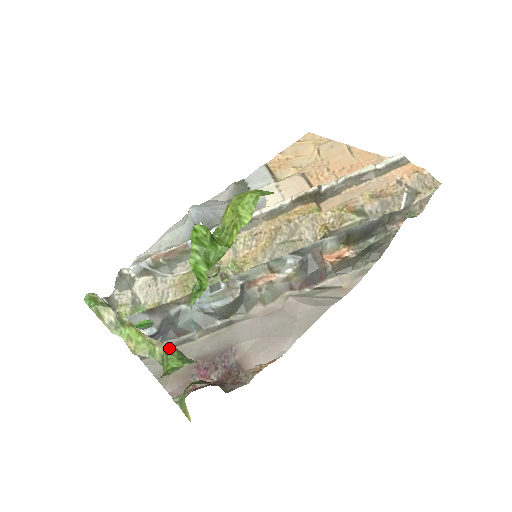
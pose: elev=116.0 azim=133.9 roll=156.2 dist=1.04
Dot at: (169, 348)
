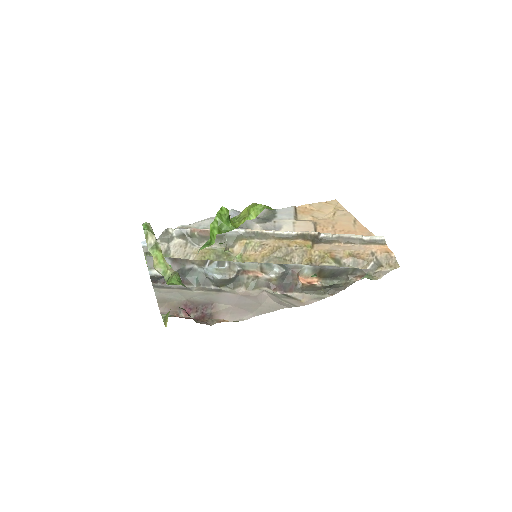
Dot at: (176, 273)
